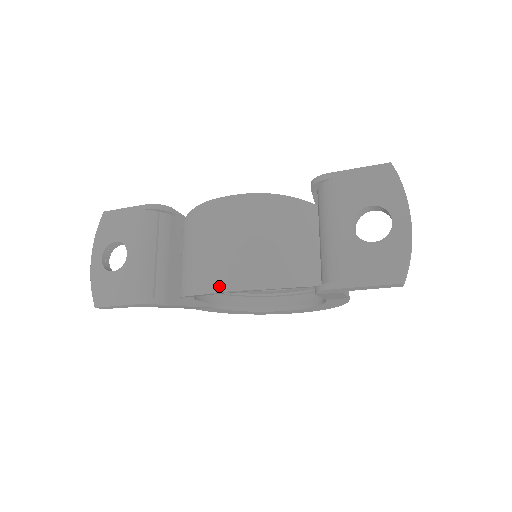
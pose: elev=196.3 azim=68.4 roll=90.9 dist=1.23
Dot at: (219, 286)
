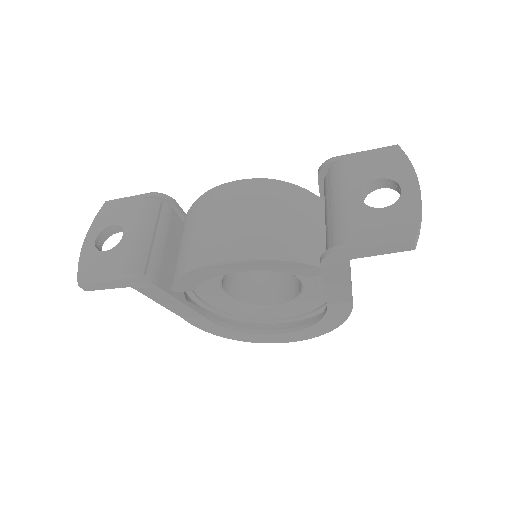
Dot at: (217, 257)
